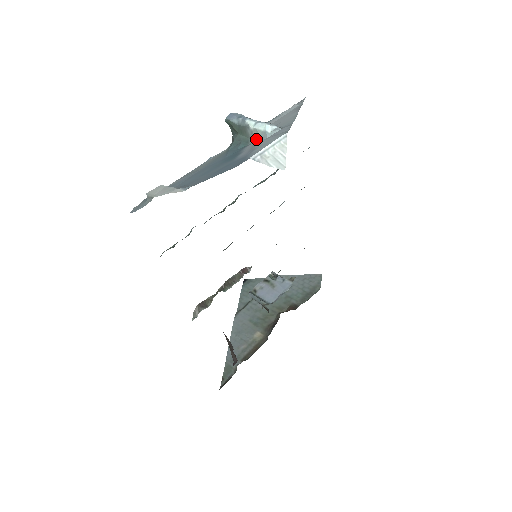
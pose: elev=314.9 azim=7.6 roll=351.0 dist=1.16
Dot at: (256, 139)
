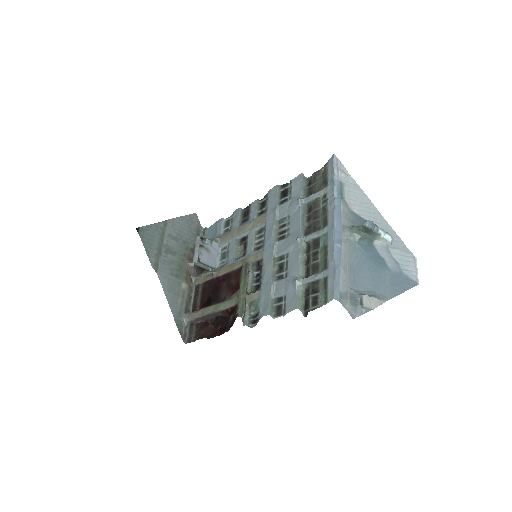
Dot at: (383, 244)
